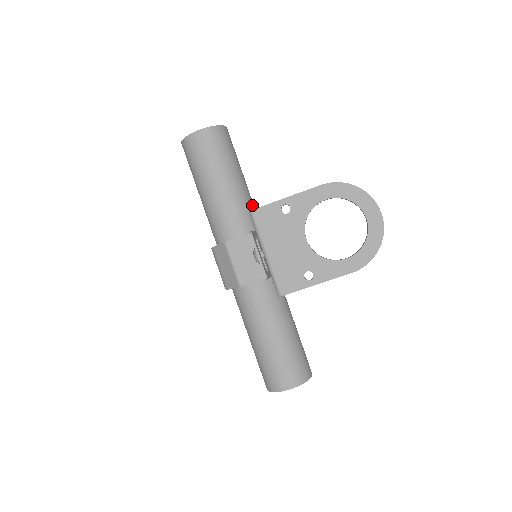
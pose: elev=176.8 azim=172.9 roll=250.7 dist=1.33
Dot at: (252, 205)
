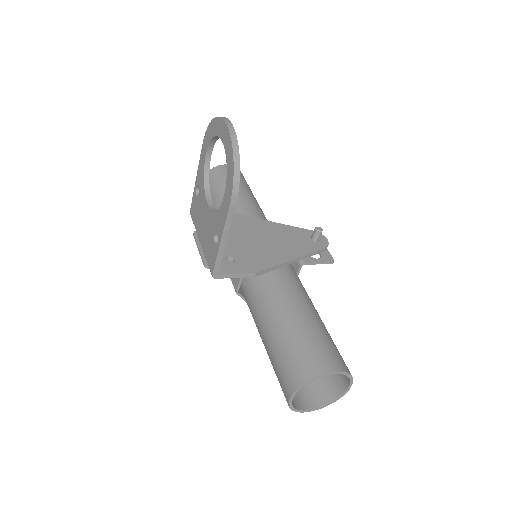
Dot at: (245, 211)
